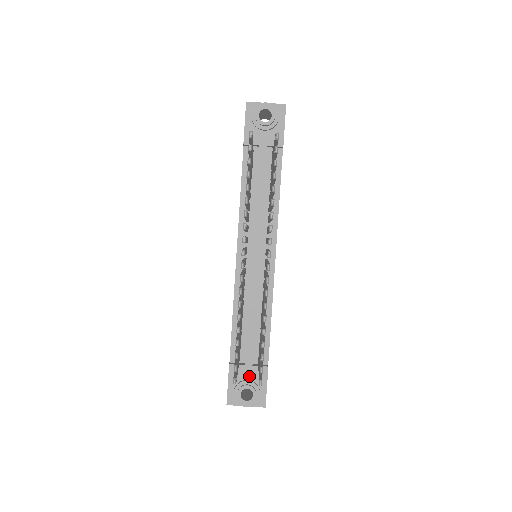
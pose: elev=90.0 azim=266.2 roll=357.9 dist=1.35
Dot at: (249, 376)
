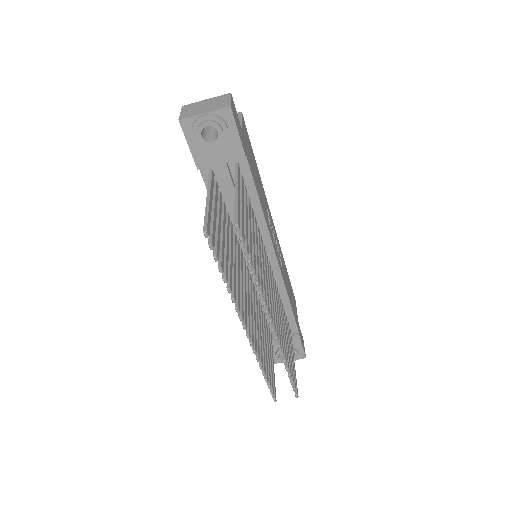
Dot at: occluded
